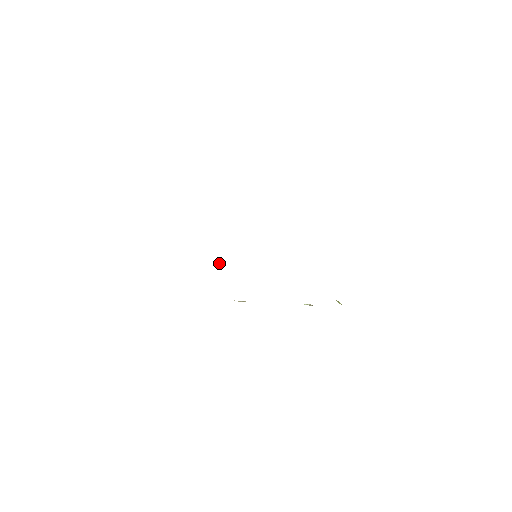
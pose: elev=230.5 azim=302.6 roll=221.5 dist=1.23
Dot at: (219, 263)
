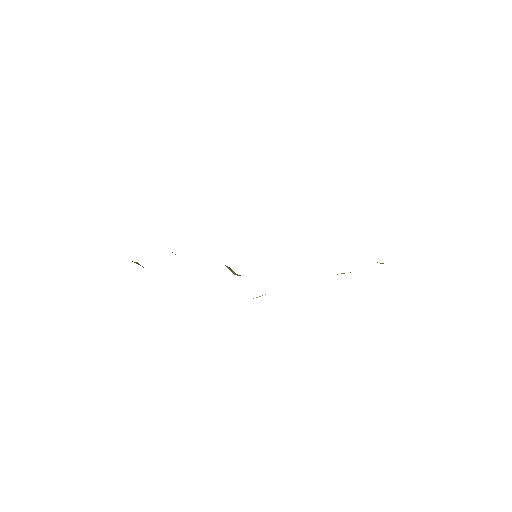
Dot at: occluded
